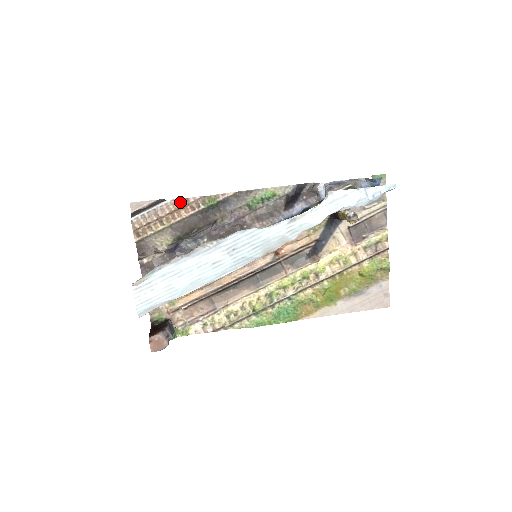
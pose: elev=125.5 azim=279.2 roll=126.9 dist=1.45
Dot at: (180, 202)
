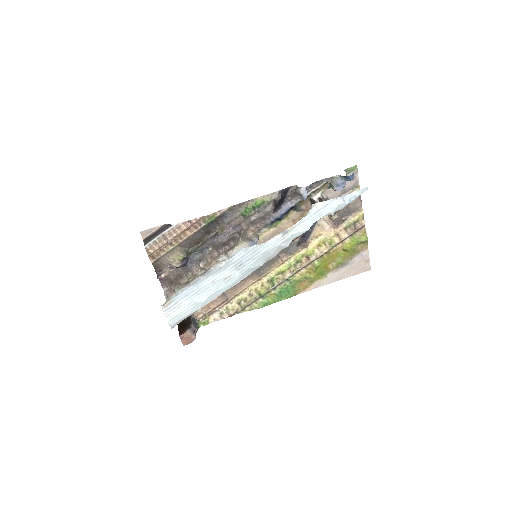
Dot at: (184, 225)
